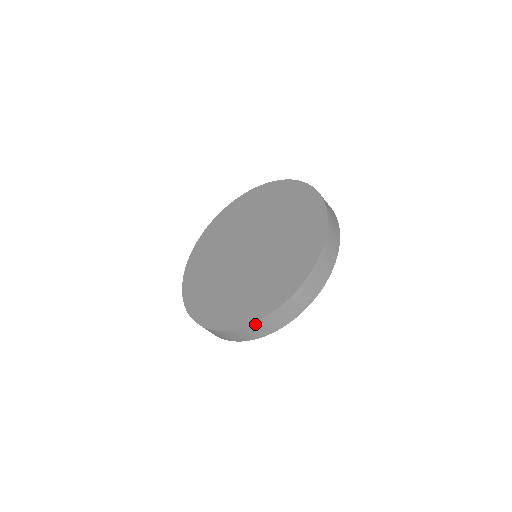
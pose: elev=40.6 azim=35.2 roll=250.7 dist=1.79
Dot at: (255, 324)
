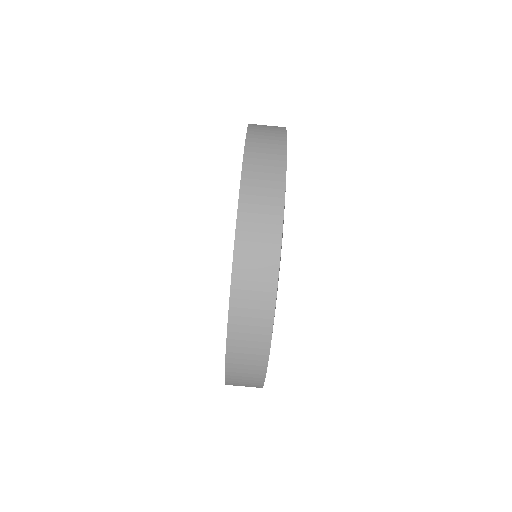
Dot at: (234, 305)
